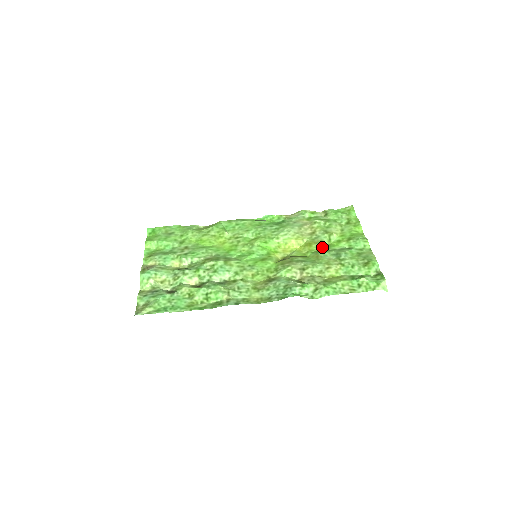
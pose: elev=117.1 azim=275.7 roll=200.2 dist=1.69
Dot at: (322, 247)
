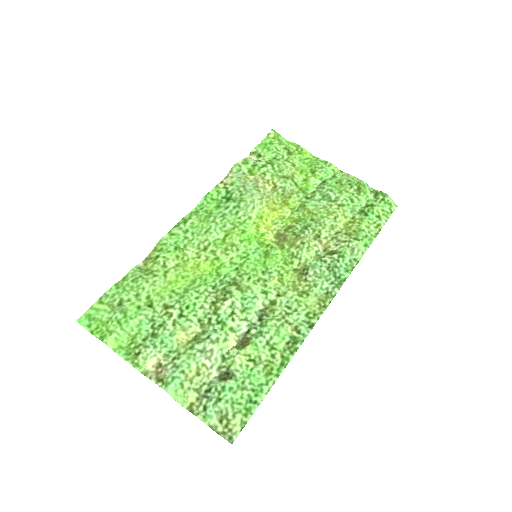
Dot at: (299, 198)
